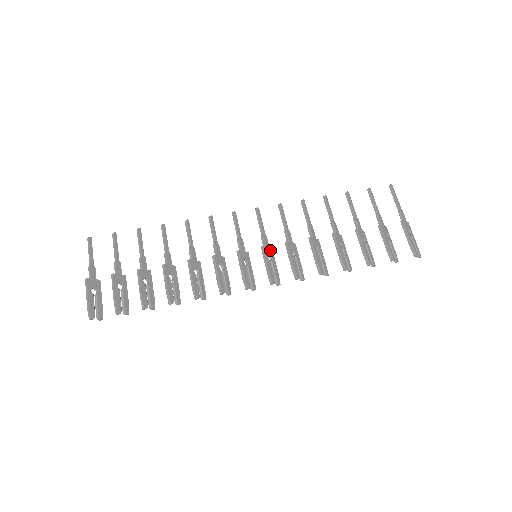
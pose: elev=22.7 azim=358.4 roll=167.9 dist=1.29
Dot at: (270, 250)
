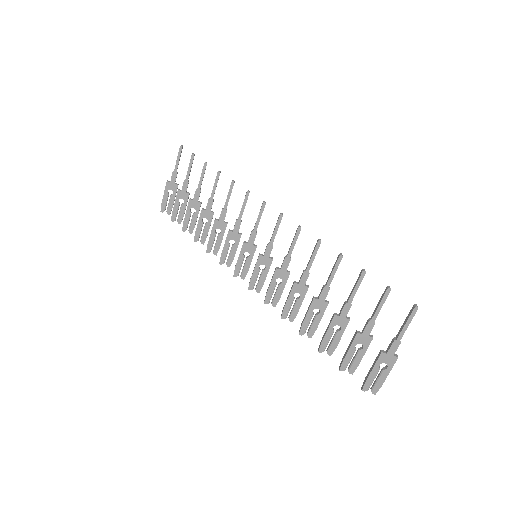
Dot at: (268, 260)
